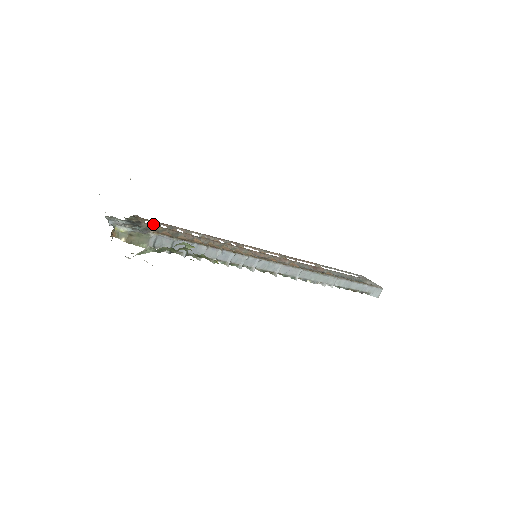
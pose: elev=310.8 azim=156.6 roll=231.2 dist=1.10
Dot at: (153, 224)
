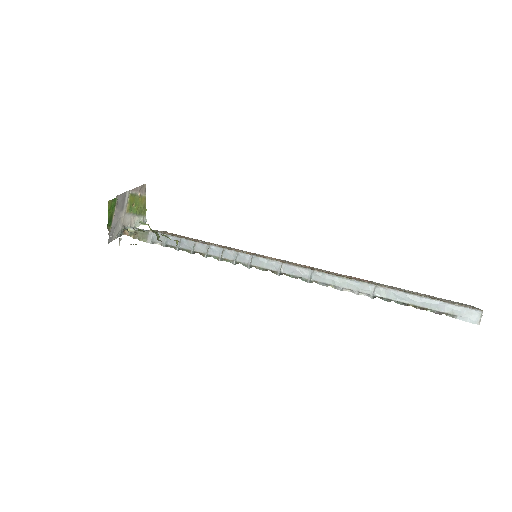
Dot at: occluded
